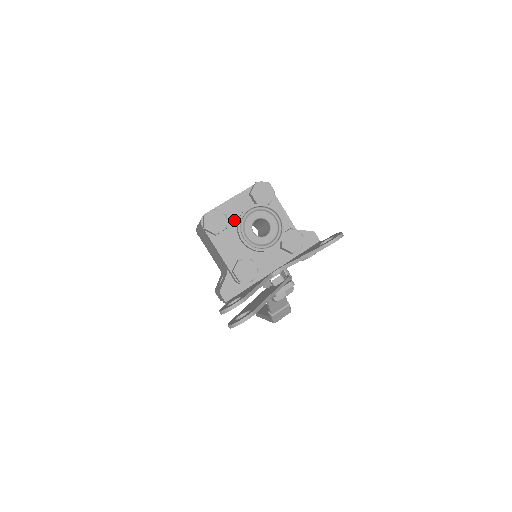
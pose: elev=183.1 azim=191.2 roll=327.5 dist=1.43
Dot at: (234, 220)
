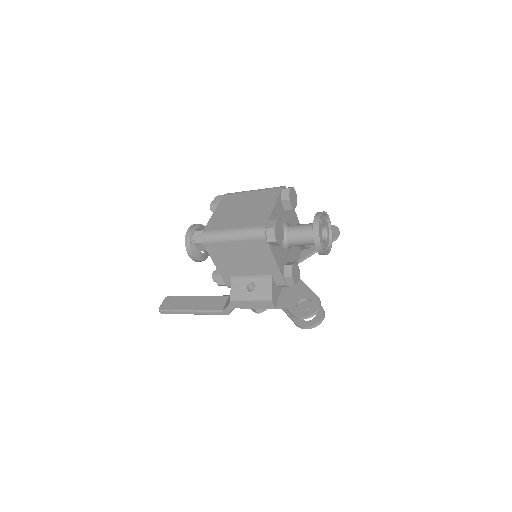
Dot at: occluded
